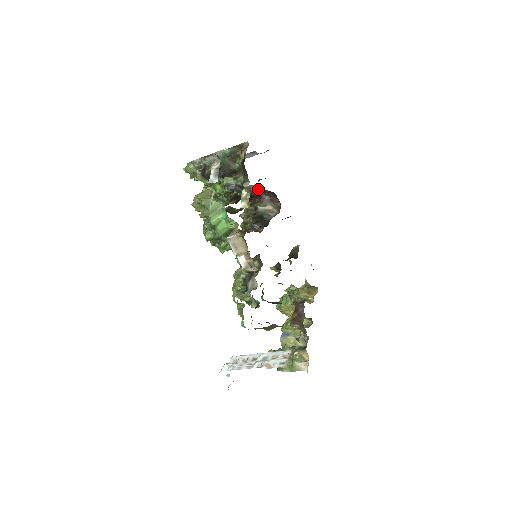
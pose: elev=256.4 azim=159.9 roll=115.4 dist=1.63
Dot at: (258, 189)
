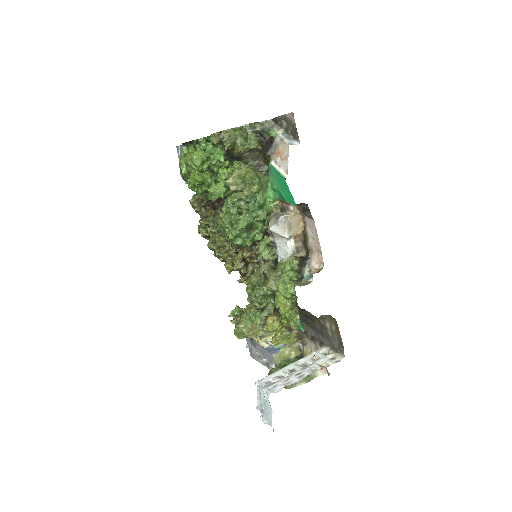
Dot at: occluded
